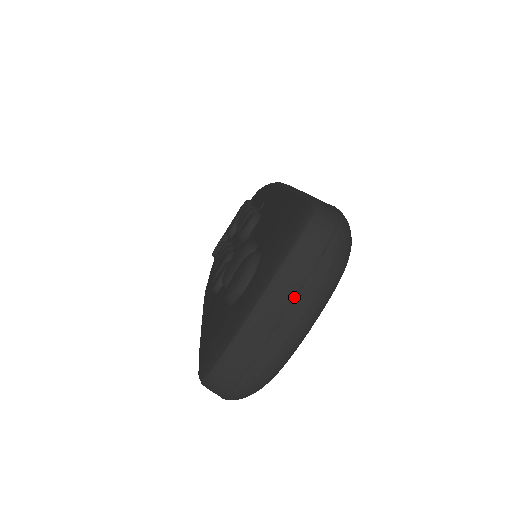
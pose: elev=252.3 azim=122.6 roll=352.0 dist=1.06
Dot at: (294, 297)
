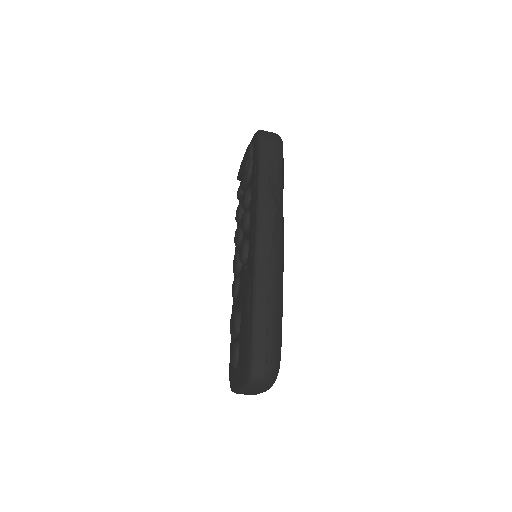
Dot at: (253, 392)
